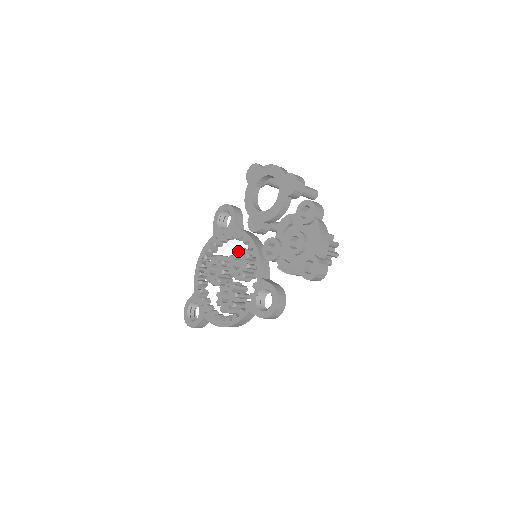
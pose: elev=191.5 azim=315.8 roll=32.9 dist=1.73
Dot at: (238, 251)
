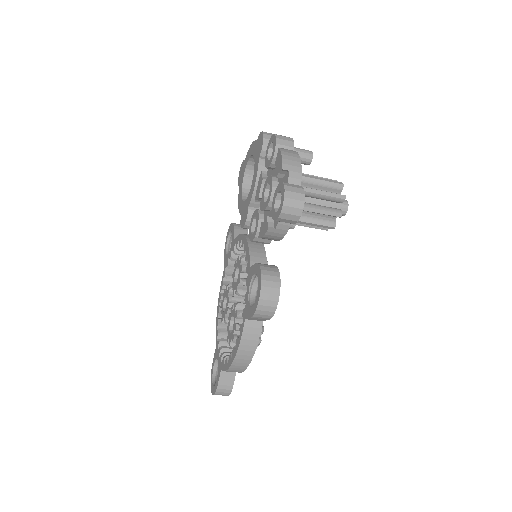
Dot at: occluded
